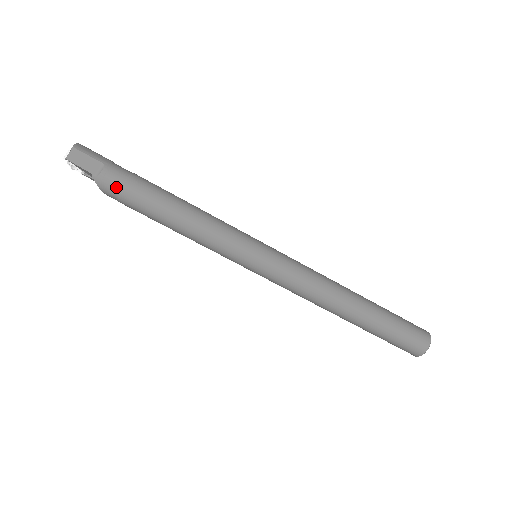
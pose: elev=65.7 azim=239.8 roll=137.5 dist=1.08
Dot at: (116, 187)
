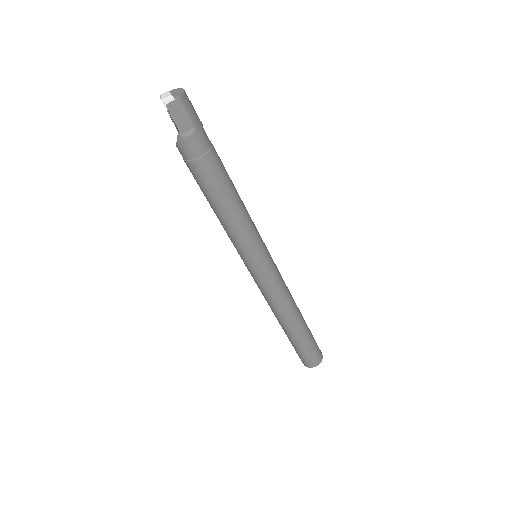
Dot at: (192, 155)
